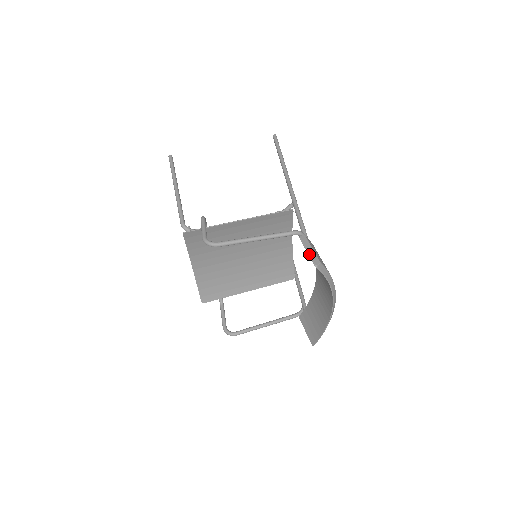
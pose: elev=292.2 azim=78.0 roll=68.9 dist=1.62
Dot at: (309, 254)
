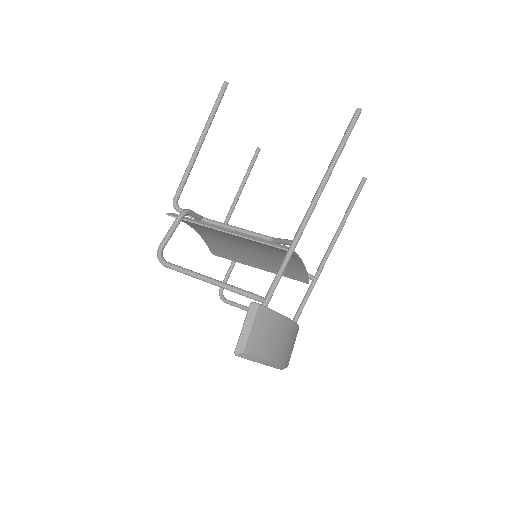
Dot at: (240, 334)
